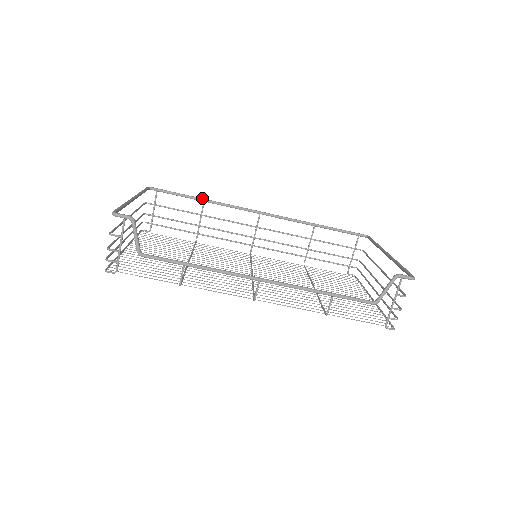
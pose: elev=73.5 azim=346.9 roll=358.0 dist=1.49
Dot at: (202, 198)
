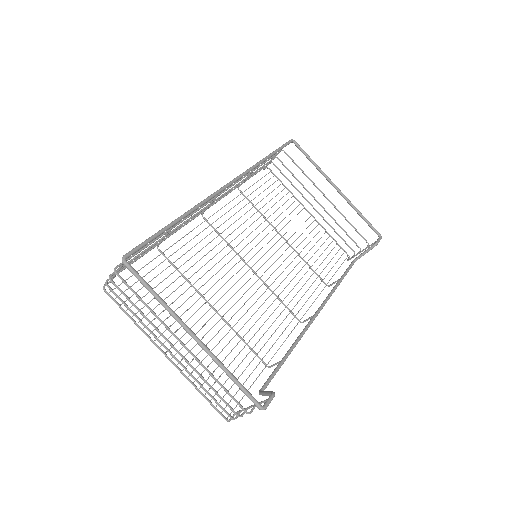
Dot at: (178, 219)
